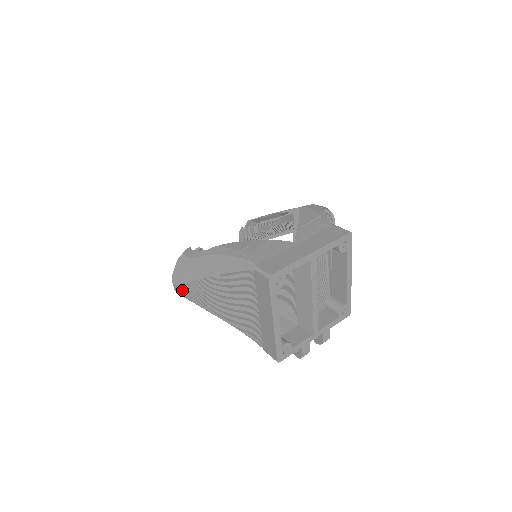
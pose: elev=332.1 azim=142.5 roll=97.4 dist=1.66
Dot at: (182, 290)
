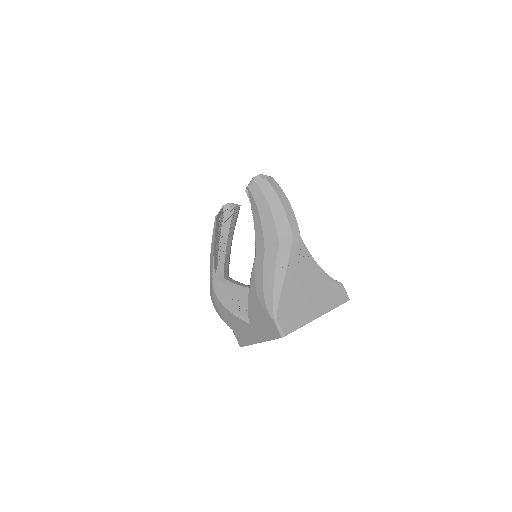
Dot at: occluded
